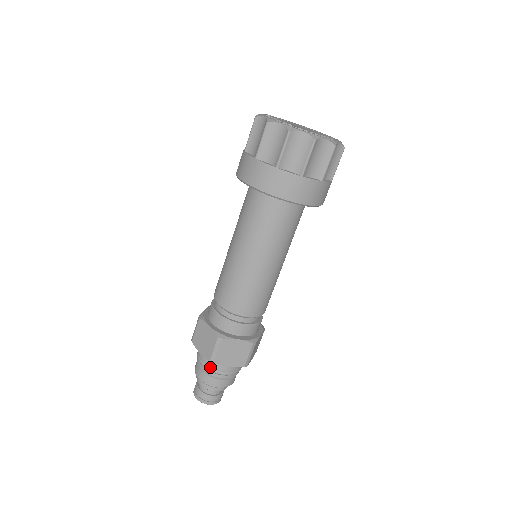
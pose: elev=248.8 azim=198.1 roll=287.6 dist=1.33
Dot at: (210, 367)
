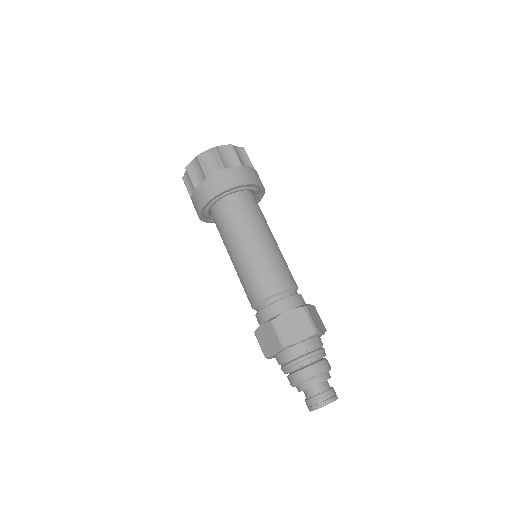
Dot at: (314, 351)
